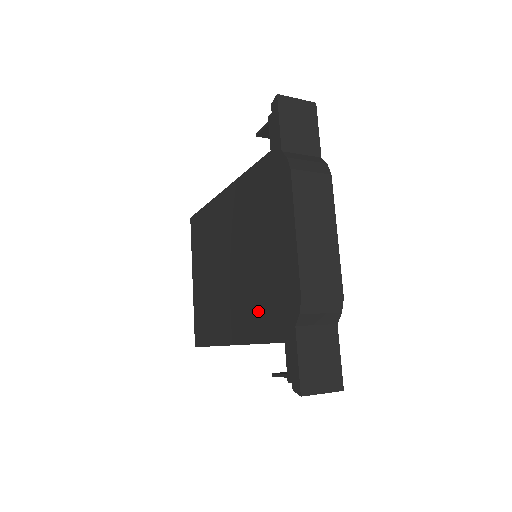
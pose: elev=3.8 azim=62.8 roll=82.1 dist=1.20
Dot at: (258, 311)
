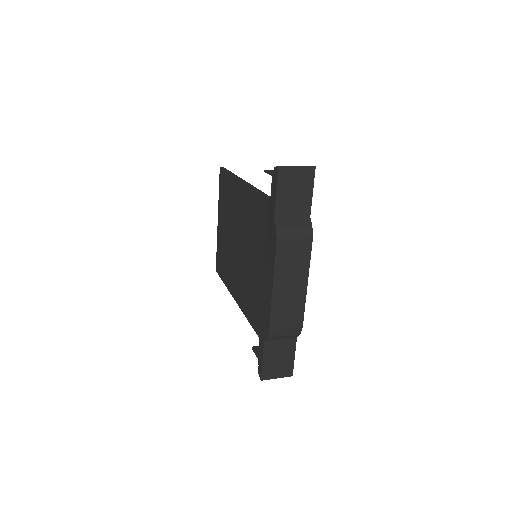
Dot at: (250, 301)
